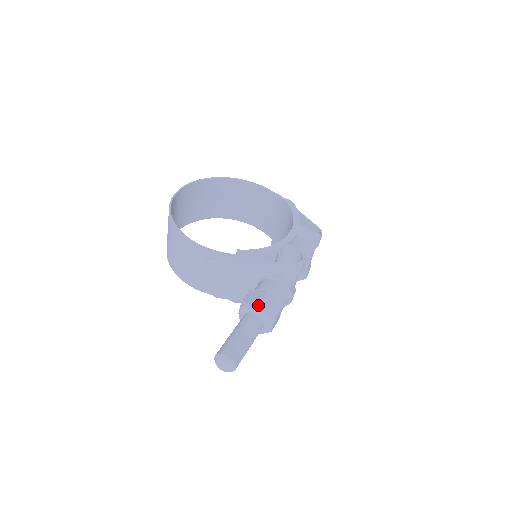
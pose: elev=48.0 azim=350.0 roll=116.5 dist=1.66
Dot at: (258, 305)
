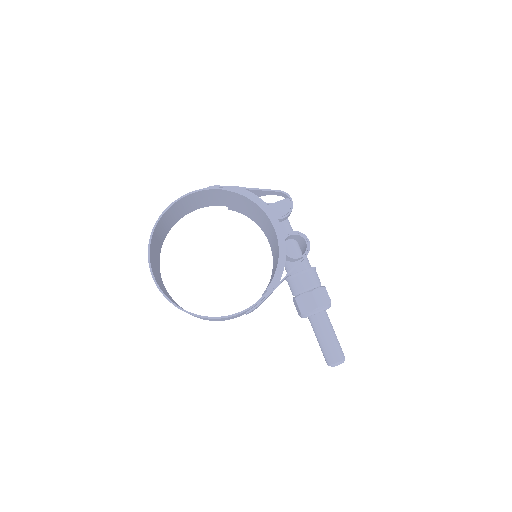
Dot at: (317, 309)
